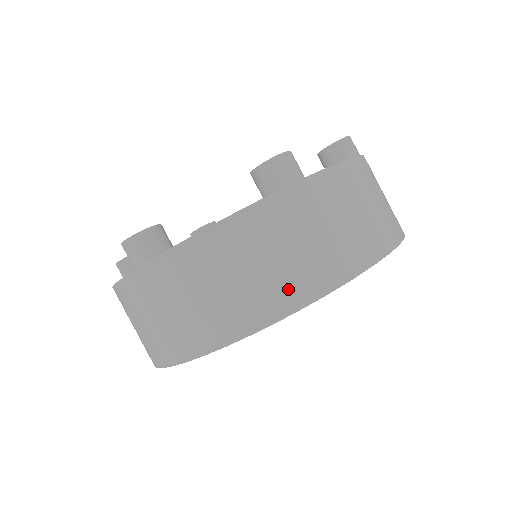
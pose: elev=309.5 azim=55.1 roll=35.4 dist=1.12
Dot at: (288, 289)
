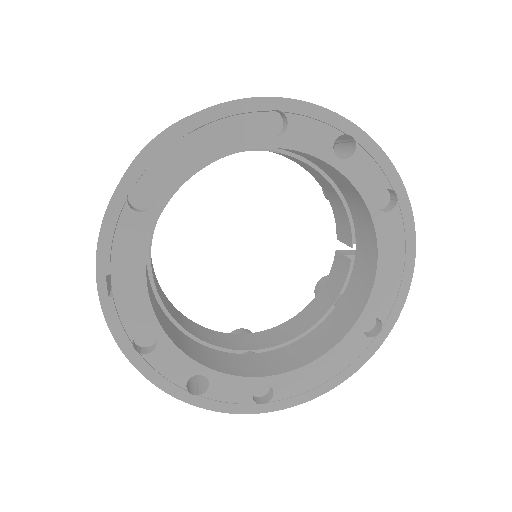
Dot at: occluded
